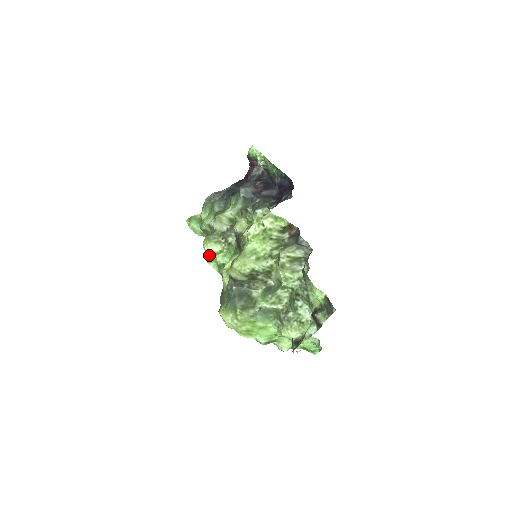
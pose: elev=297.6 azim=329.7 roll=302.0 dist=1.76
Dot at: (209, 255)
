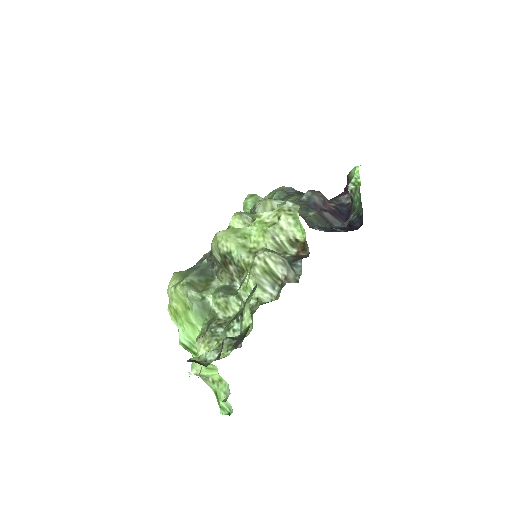
Dot at: occluded
